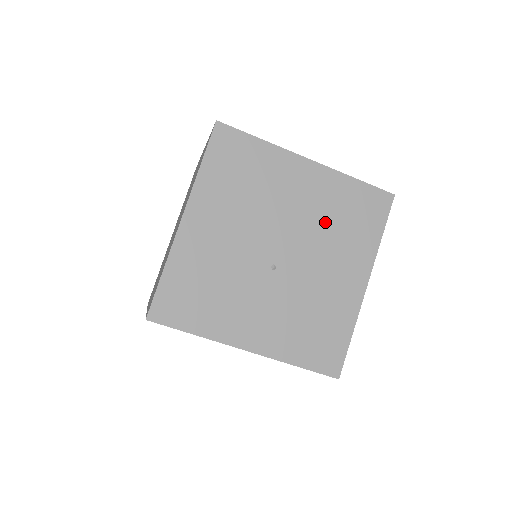
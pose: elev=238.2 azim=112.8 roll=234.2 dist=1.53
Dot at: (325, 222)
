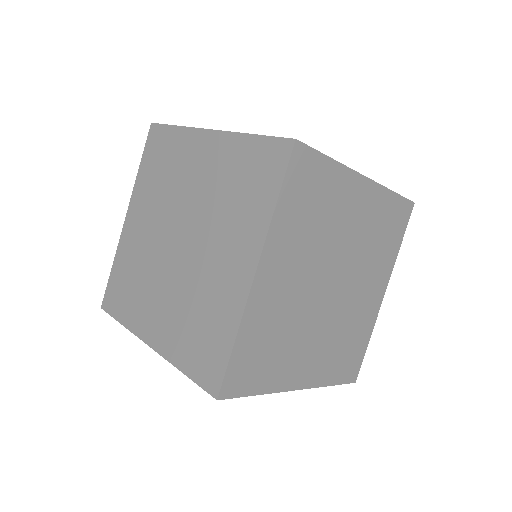
Dot at: occluded
